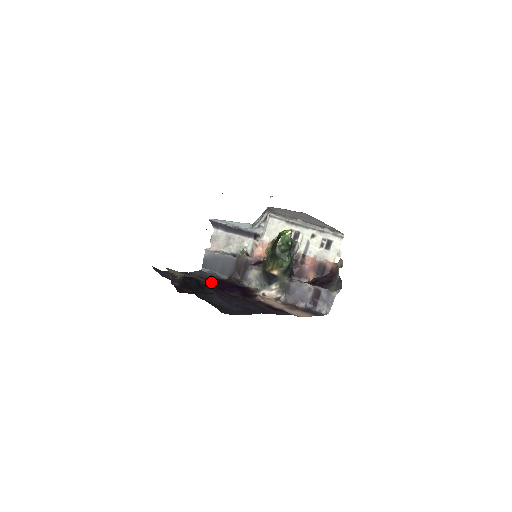
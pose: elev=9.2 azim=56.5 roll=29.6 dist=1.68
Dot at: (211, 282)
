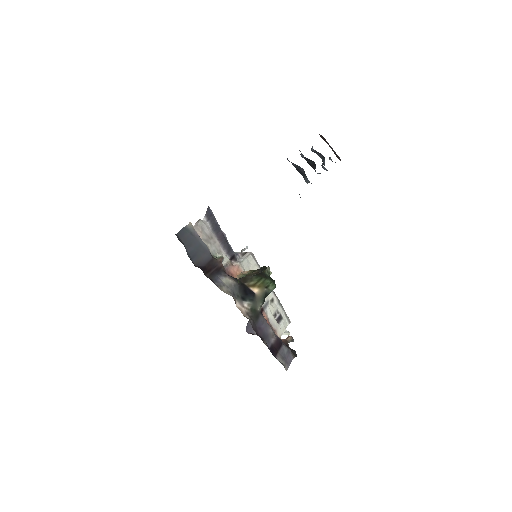
Dot at: occluded
